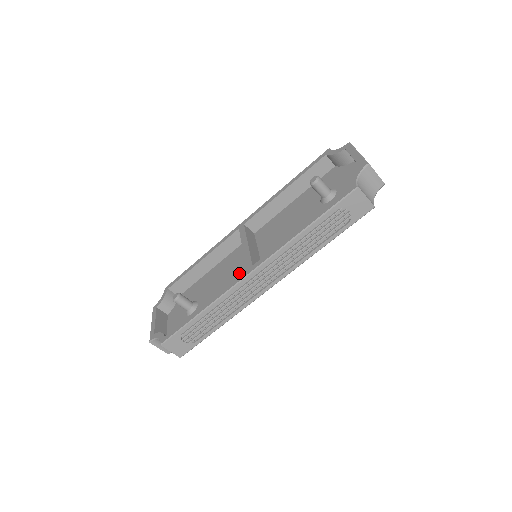
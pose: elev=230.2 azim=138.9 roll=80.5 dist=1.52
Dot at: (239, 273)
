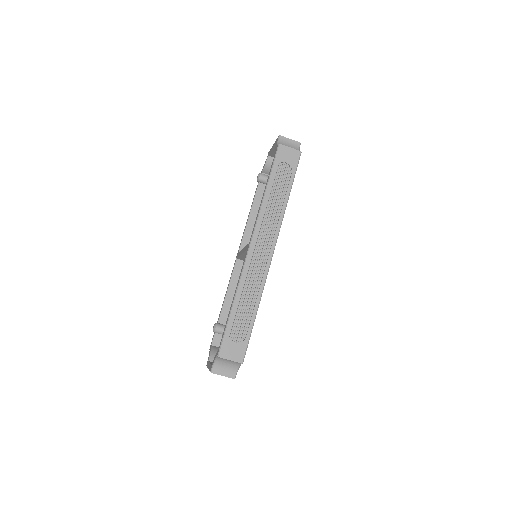
Dot at: occluded
